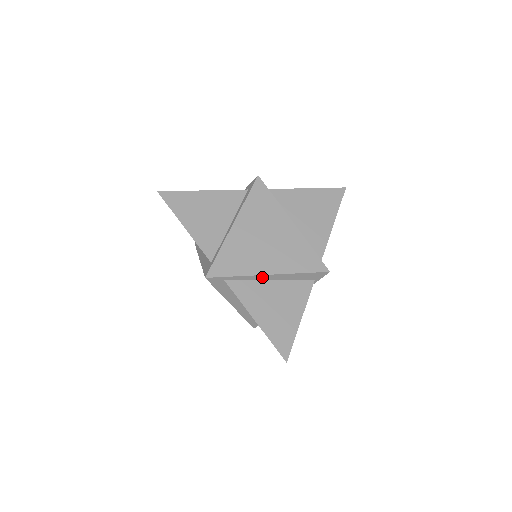
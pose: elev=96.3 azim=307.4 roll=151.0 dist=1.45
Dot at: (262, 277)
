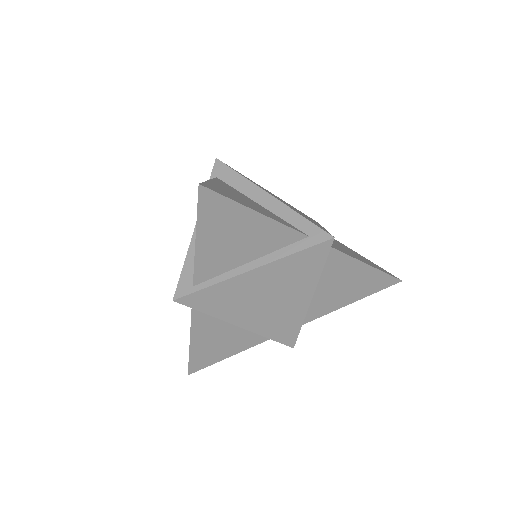
Dot at: (231, 321)
